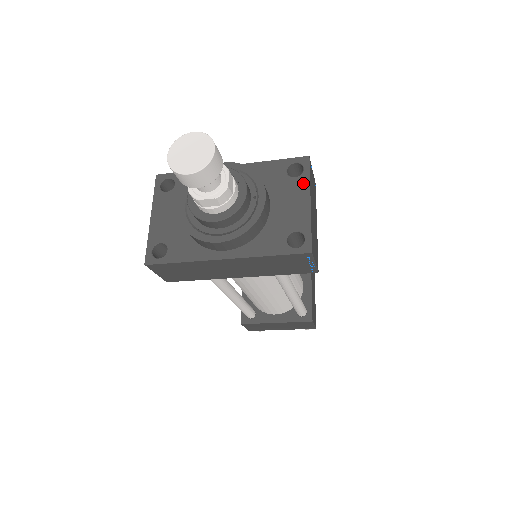
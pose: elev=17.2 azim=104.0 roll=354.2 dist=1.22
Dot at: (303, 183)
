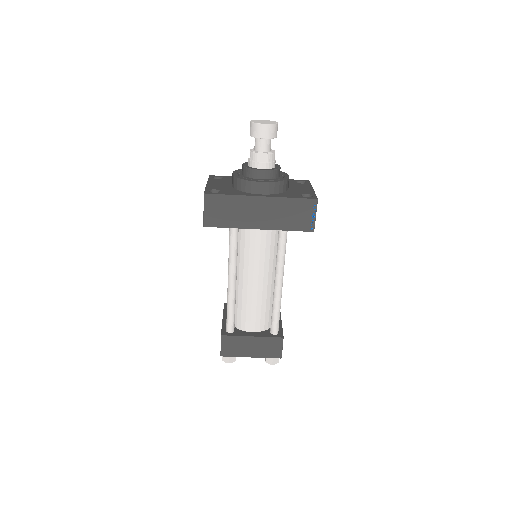
Dot at: (307, 185)
